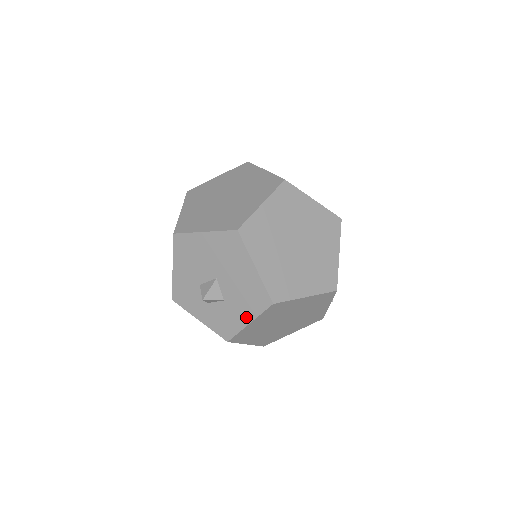
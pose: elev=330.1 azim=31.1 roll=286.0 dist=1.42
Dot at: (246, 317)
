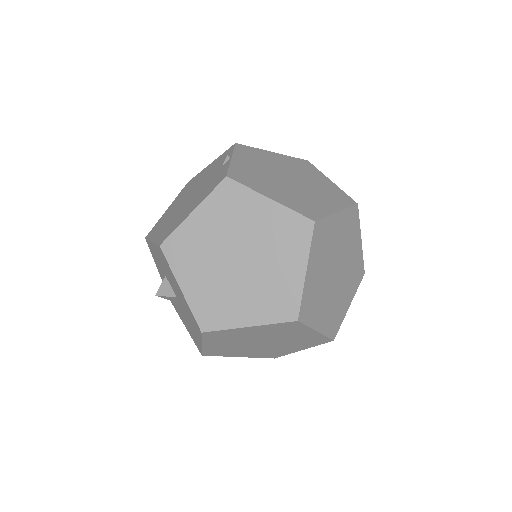
Dot at: (185, 324)
